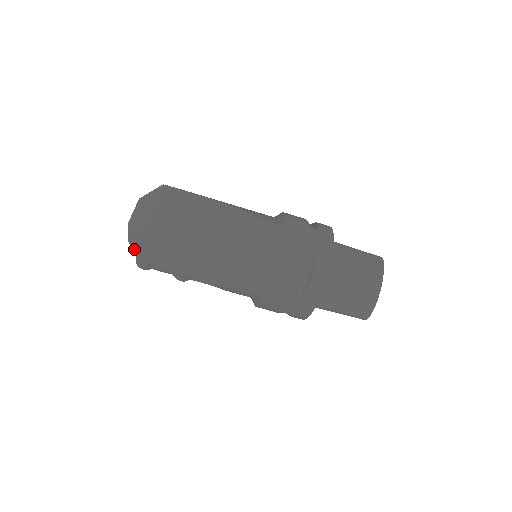
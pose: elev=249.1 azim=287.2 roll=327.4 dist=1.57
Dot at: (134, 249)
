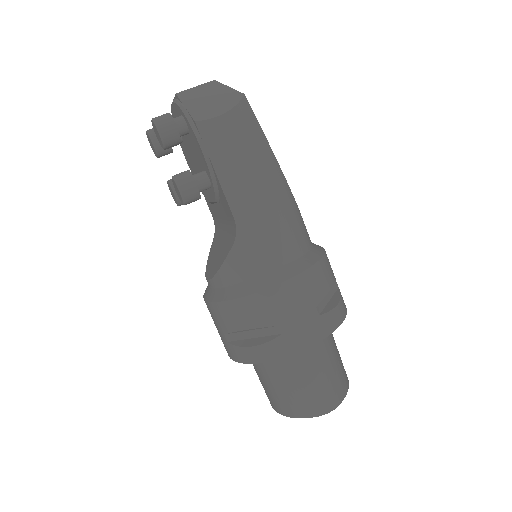
Dot at: (188, 102)
